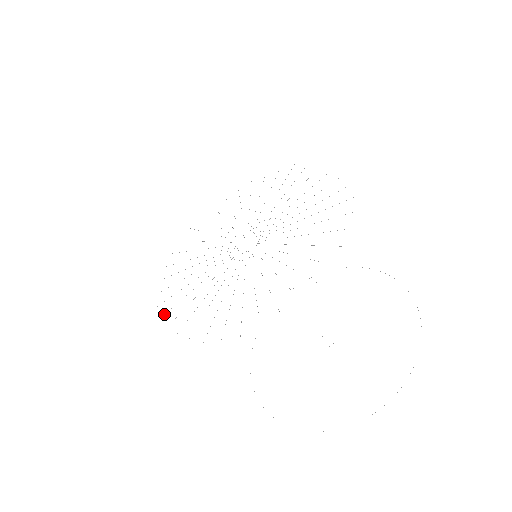
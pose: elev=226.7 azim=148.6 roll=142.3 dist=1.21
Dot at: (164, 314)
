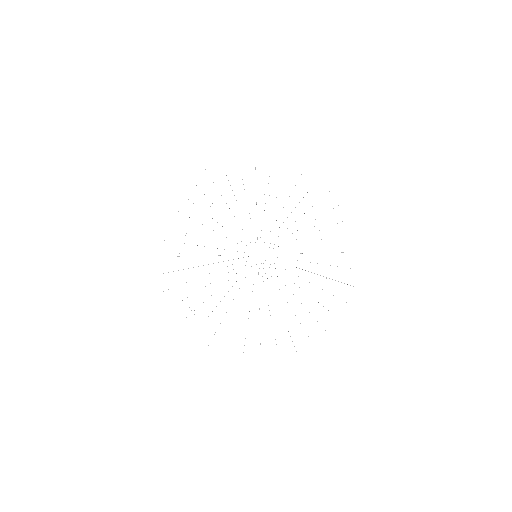
Dot at: occluded
